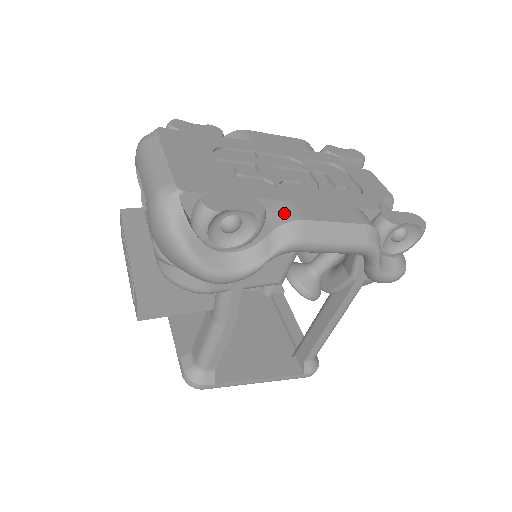
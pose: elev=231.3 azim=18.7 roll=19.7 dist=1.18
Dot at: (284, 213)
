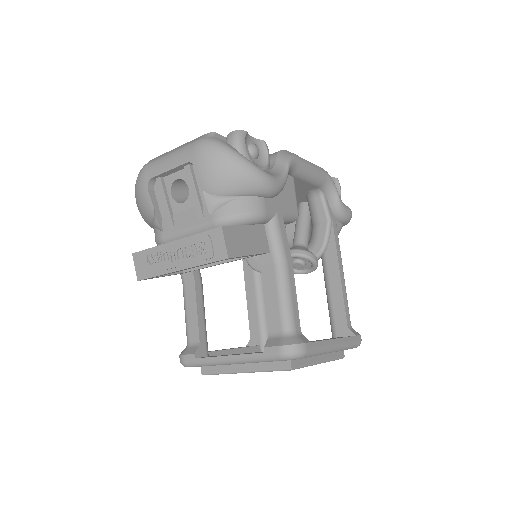
Dot at: (273, 153)
